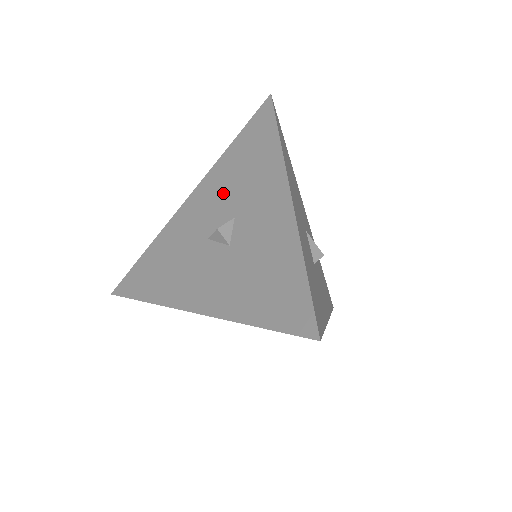
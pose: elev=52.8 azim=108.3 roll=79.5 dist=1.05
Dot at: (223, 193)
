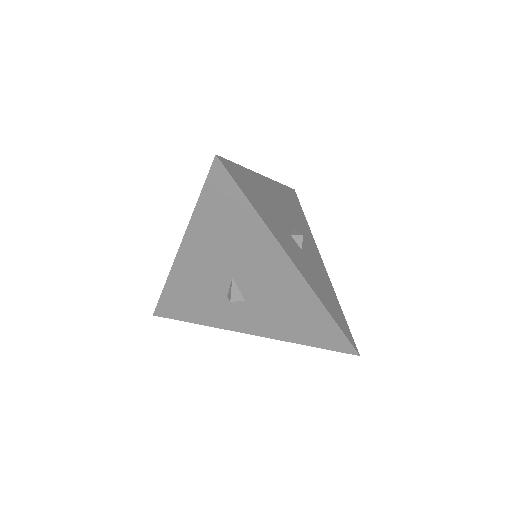
Dot at: occluded
